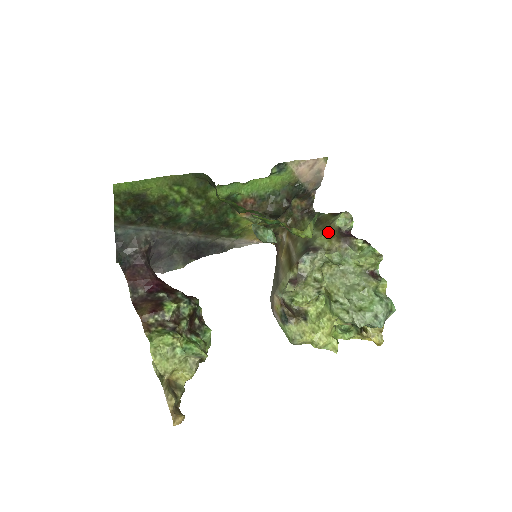
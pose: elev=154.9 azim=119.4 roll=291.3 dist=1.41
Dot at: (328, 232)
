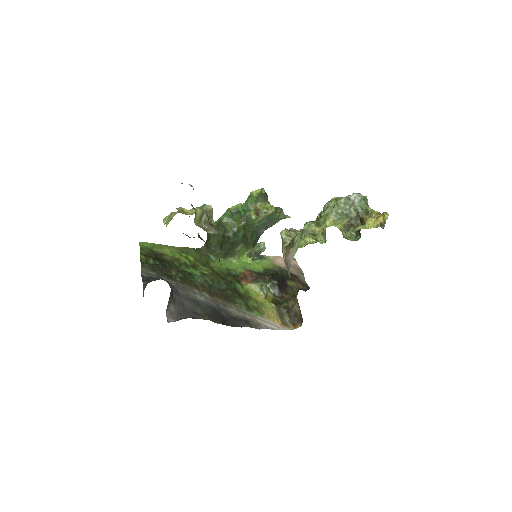
Dot at: occluded
